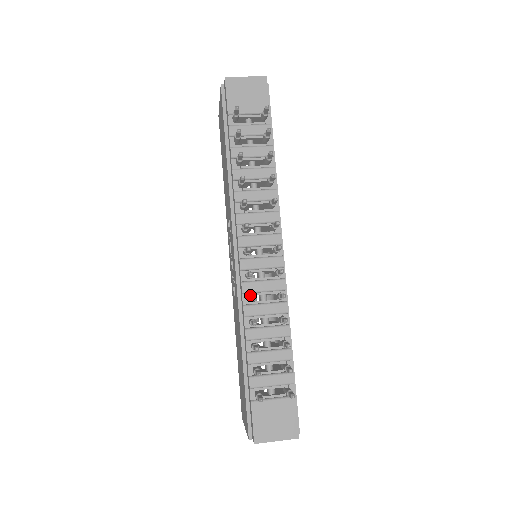
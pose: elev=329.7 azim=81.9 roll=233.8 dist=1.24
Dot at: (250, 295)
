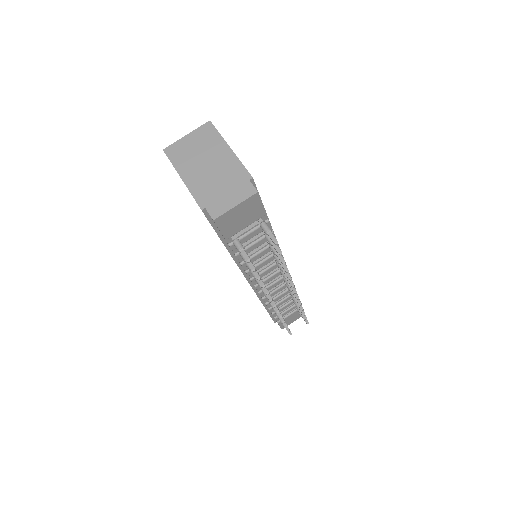
Dot at: occluded
